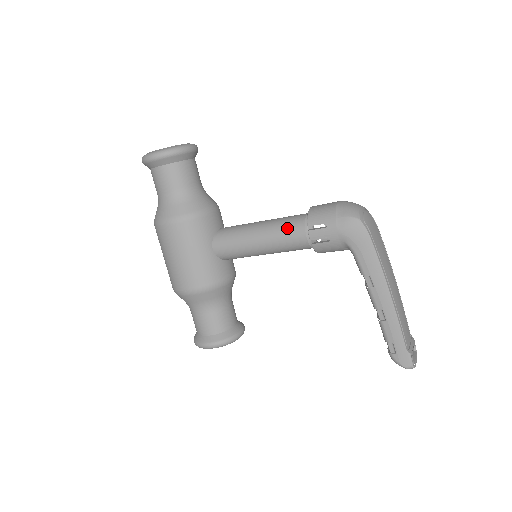
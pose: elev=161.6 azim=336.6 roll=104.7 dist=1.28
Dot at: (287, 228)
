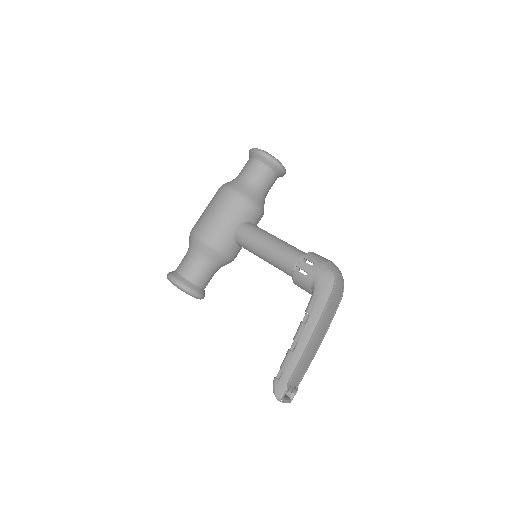
Dot at: (290, 250)
